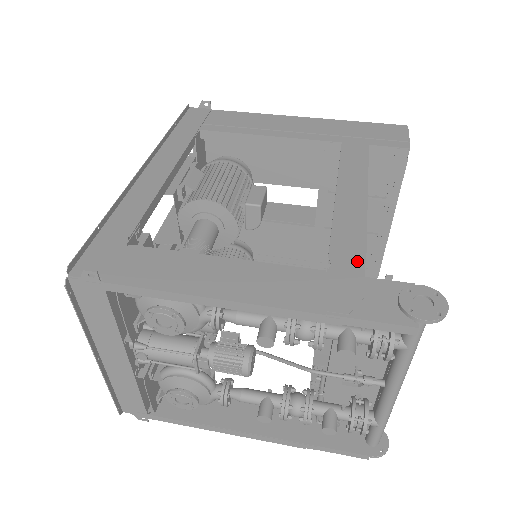
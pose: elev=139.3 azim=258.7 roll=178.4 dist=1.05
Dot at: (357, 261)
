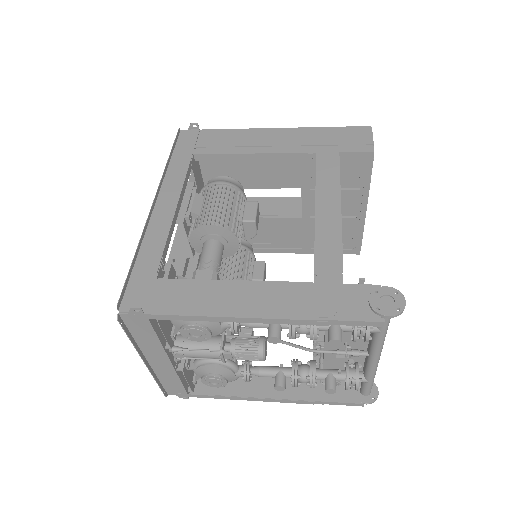
Dot at: (336, 270)
